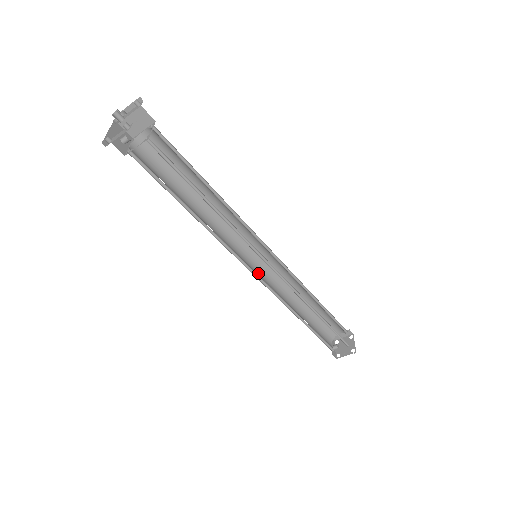
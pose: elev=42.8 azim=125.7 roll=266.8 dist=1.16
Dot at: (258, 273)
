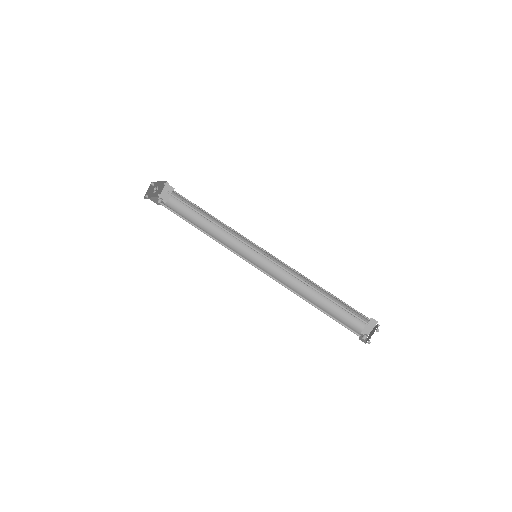
Dot at: occluded
